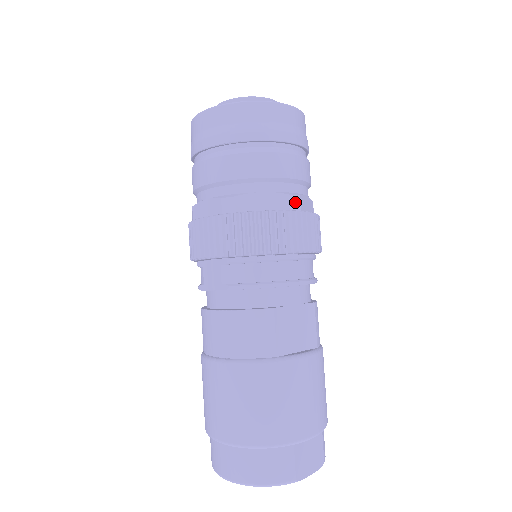
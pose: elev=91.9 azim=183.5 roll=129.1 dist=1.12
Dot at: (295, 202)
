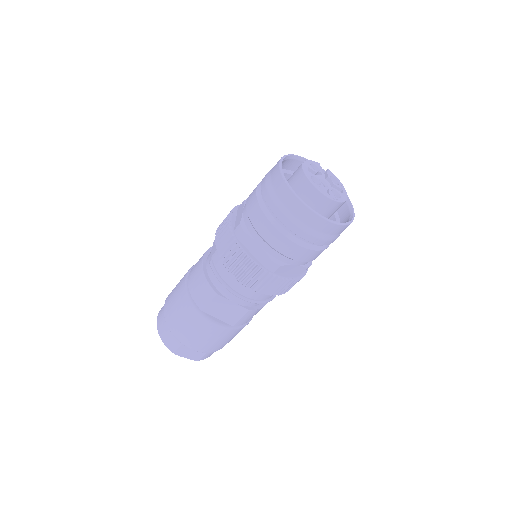
Dot at: (272, 266)
